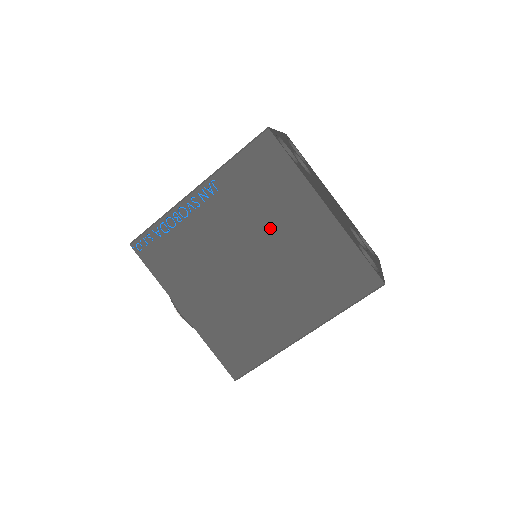
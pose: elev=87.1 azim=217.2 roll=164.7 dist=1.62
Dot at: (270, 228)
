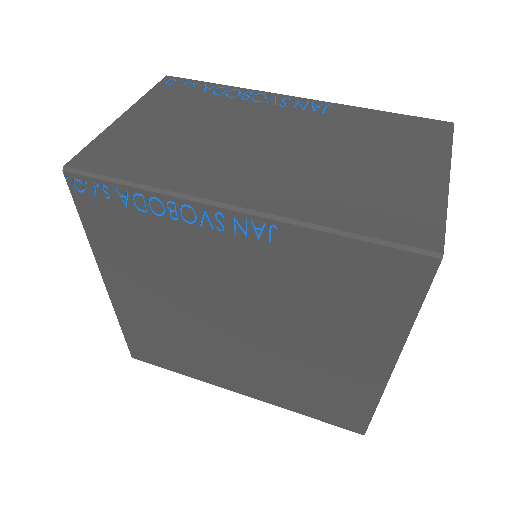
Dot at: (299, 326)
